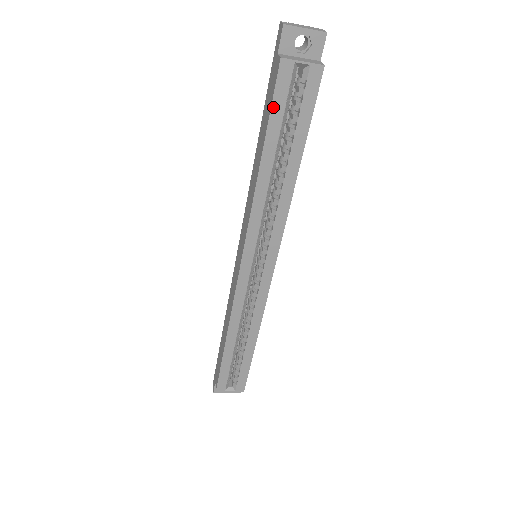
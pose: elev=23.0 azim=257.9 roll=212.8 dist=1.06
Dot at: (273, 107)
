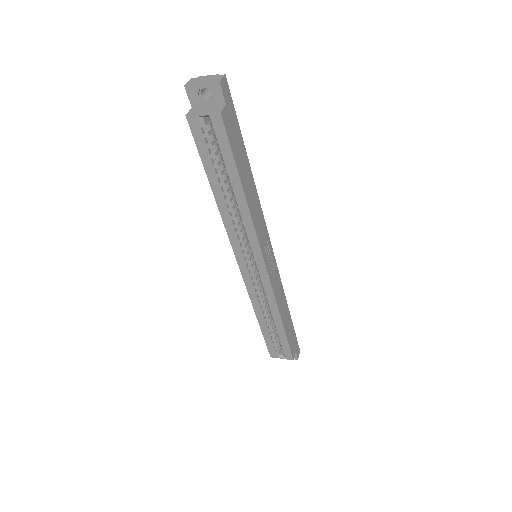
Dot at: (200, 151)
